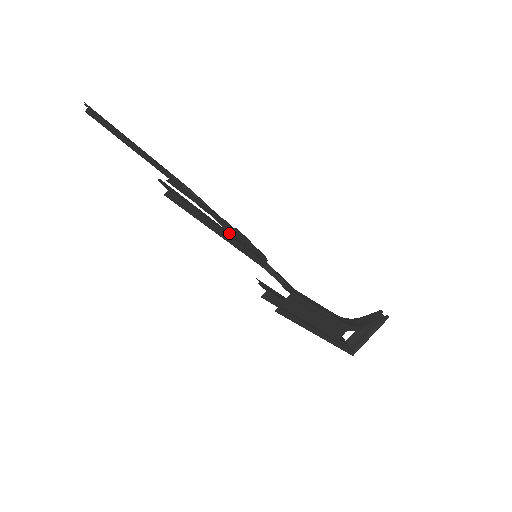
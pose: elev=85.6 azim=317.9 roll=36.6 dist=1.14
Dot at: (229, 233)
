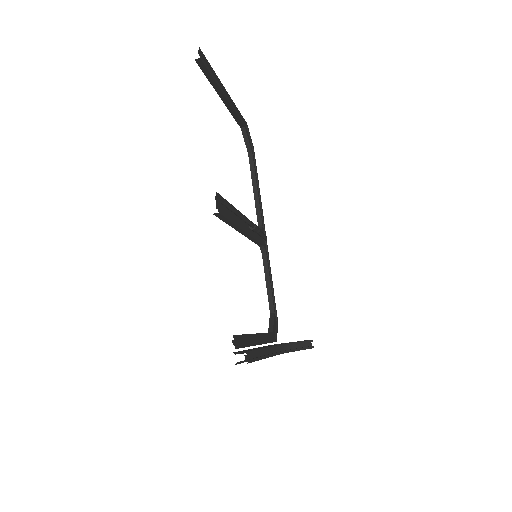
Dot at: occluded
